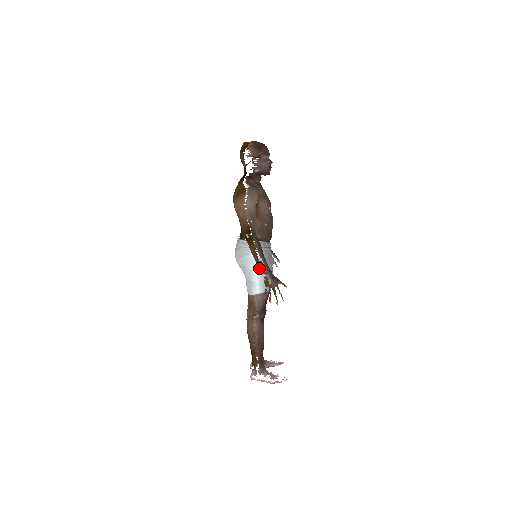
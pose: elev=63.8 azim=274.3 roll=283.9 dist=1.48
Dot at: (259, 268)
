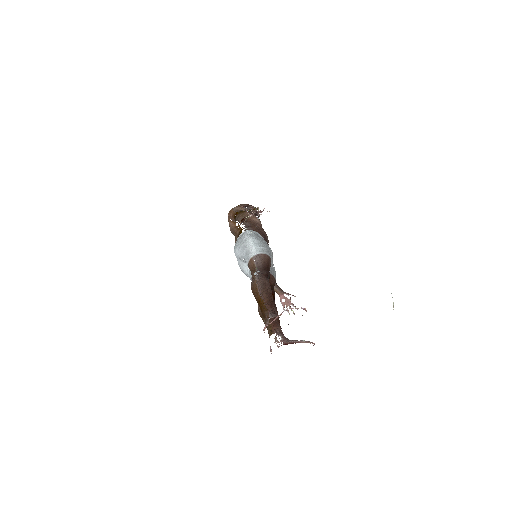
Dot at: (252, 237)
